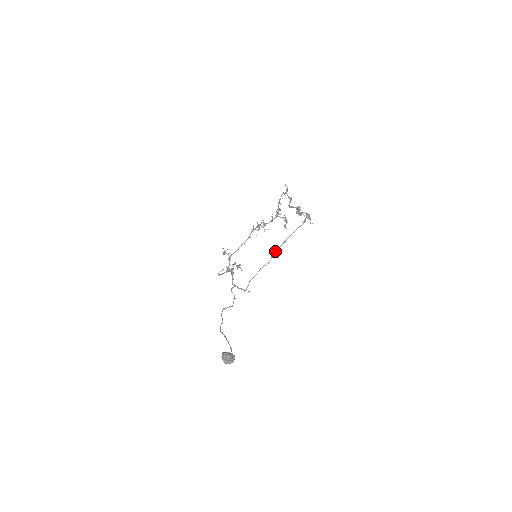
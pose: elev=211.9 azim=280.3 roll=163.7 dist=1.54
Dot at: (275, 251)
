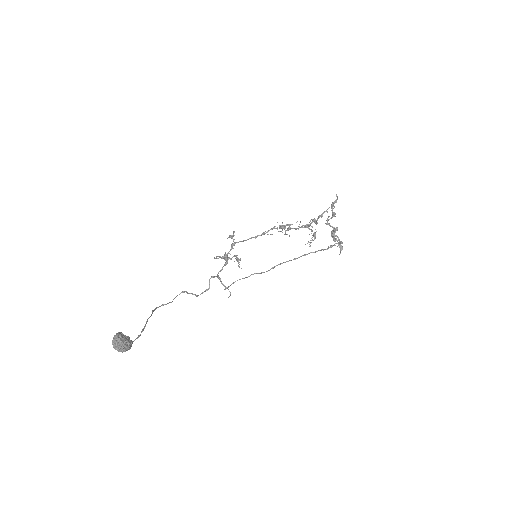
Dot at: (280, 263)
